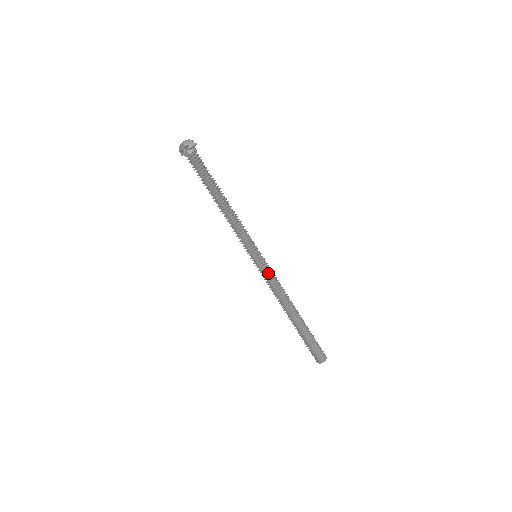
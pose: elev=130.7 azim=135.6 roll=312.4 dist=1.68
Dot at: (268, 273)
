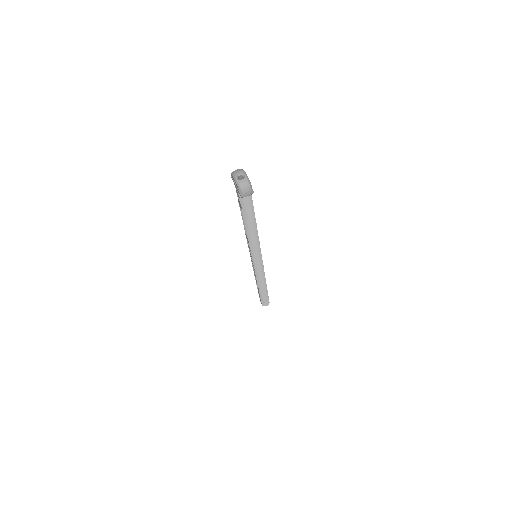
Dot at: (258, 269)
